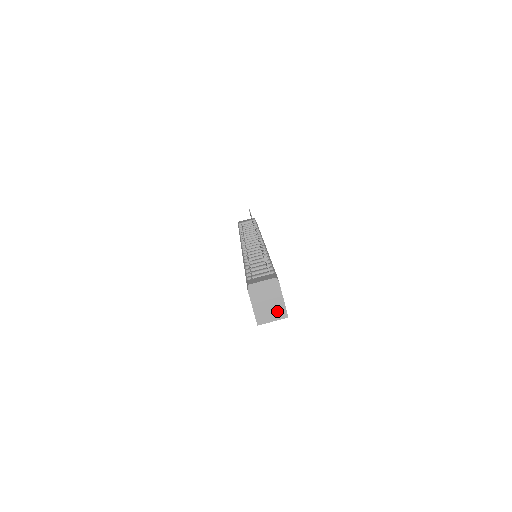
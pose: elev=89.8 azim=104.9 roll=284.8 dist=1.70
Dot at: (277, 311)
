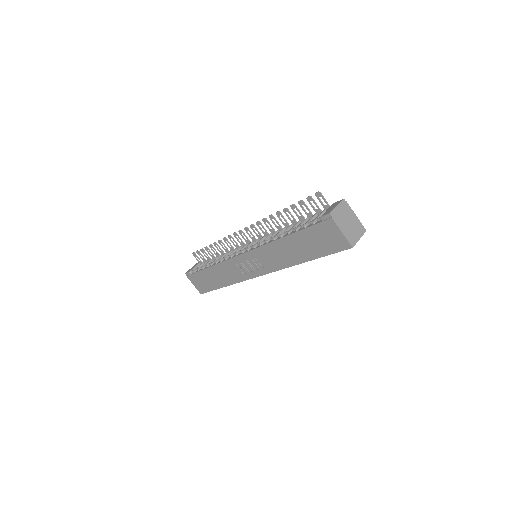
Dot at: (358, 228)
